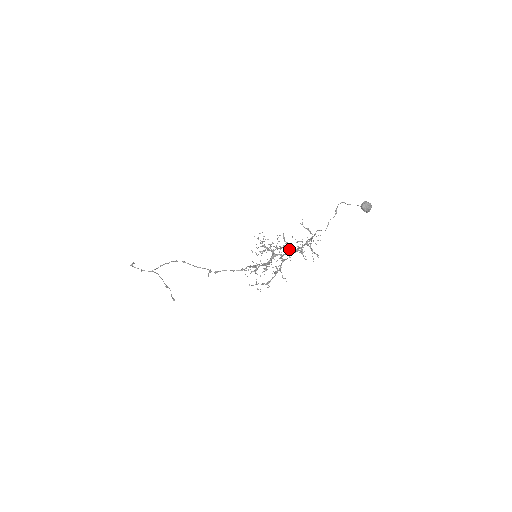
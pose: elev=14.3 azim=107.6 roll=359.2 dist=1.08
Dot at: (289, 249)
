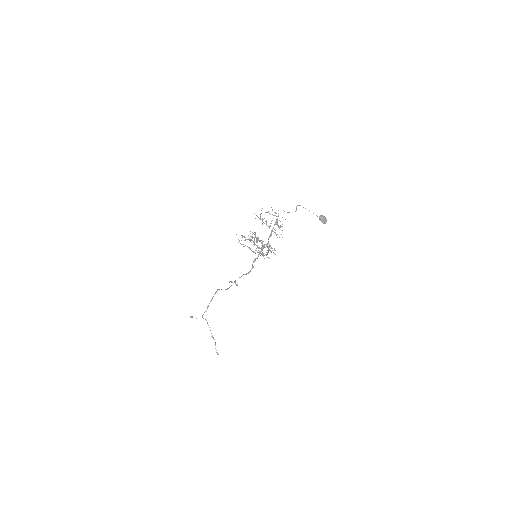
Dot at: (264, 223)
